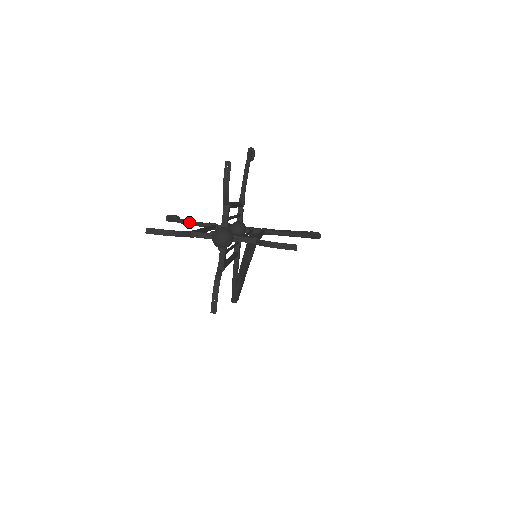
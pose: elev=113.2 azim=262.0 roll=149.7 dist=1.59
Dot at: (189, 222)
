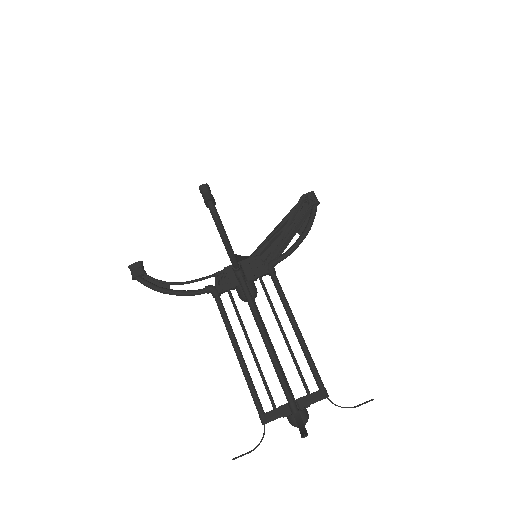
Dot at: occluded
